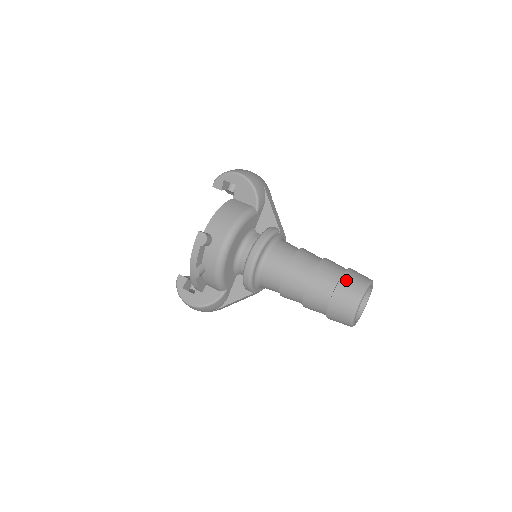
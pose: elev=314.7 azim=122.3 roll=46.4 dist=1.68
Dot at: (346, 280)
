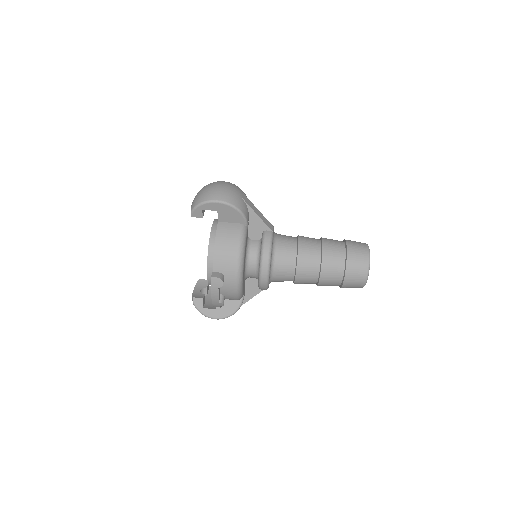
Dot at: (351, 261)
